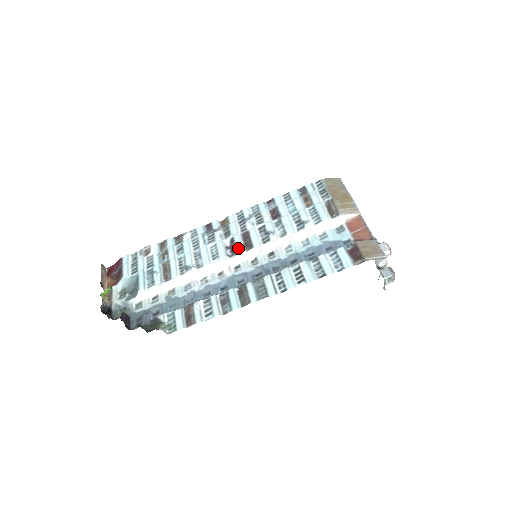
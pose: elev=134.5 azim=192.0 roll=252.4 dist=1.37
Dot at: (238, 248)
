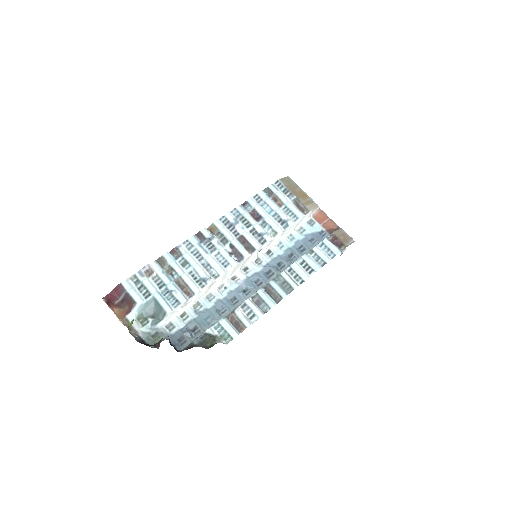
Dot at: (242, 253)
